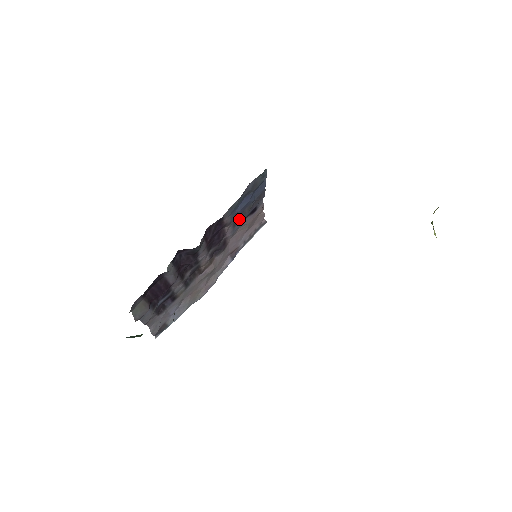
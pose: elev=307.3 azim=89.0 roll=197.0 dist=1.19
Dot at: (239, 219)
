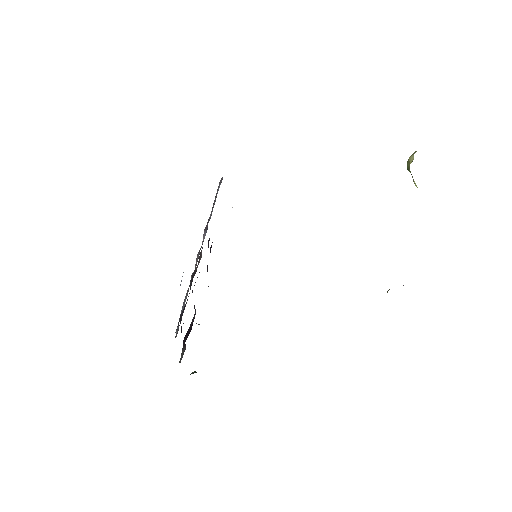
Dot at: occluded
